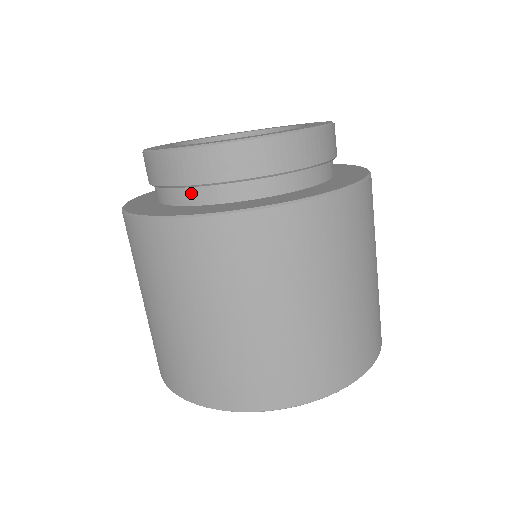
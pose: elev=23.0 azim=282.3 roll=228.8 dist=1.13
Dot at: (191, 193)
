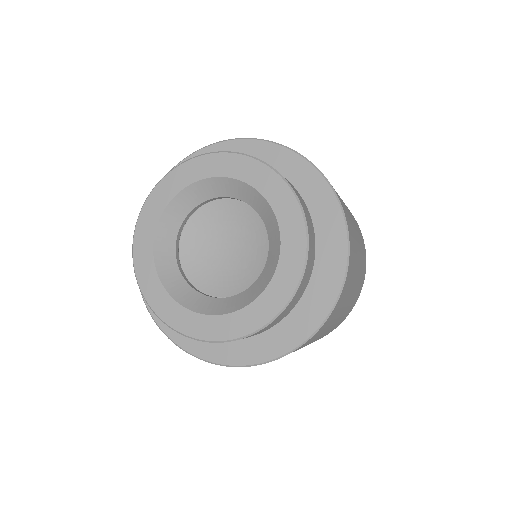
Dot at: occluded
